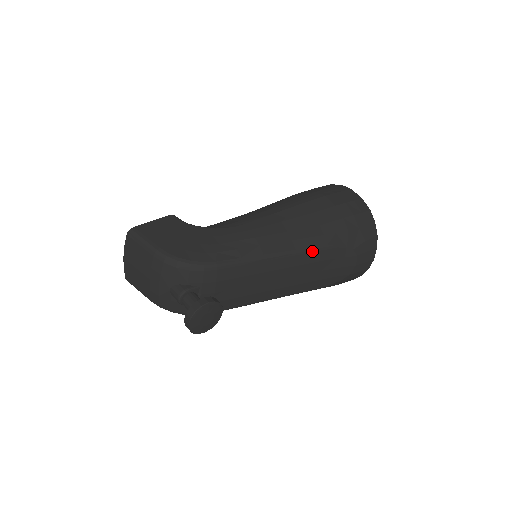
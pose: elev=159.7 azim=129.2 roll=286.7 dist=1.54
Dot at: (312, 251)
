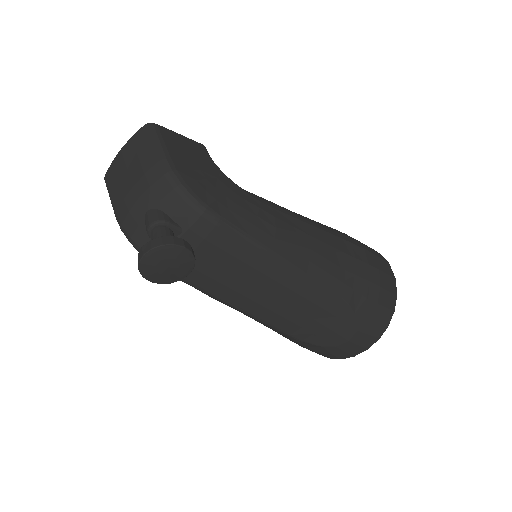
Dot at: (321, 288)
